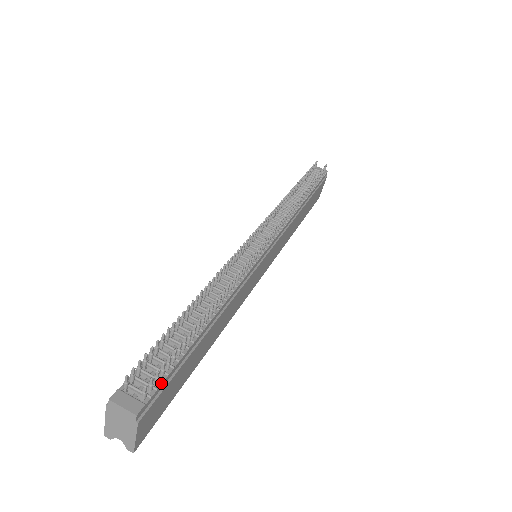
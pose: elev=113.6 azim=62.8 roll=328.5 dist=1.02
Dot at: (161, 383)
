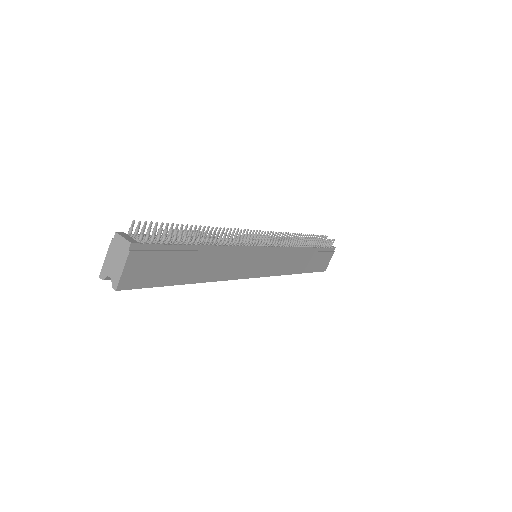
Dot at: (155, 244)
